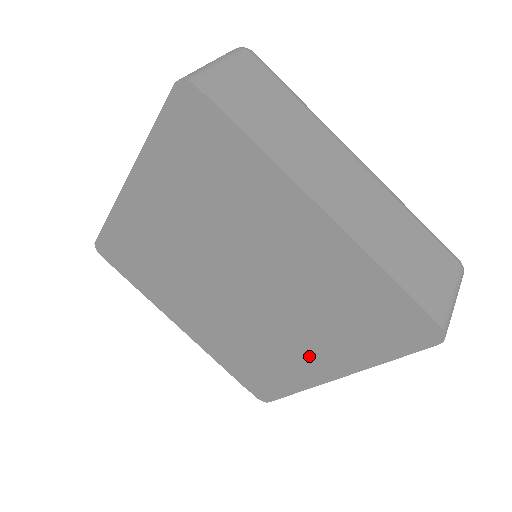
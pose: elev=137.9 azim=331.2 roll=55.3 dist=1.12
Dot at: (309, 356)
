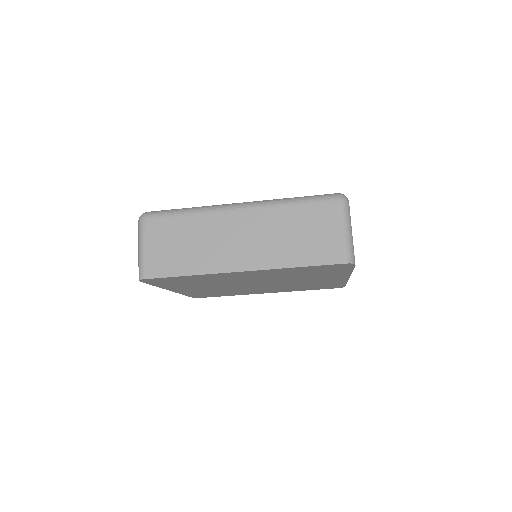
Dot at: (265, 291)
